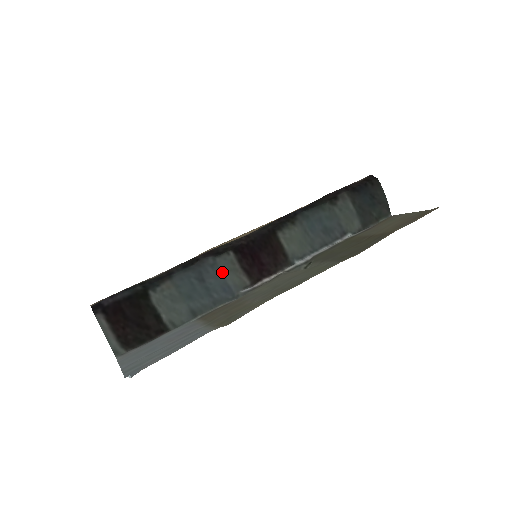
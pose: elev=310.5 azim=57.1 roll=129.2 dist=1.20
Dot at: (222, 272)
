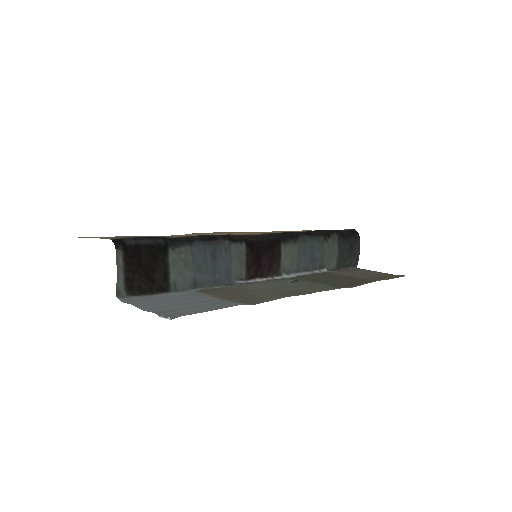
Dot at: (231, 258)
